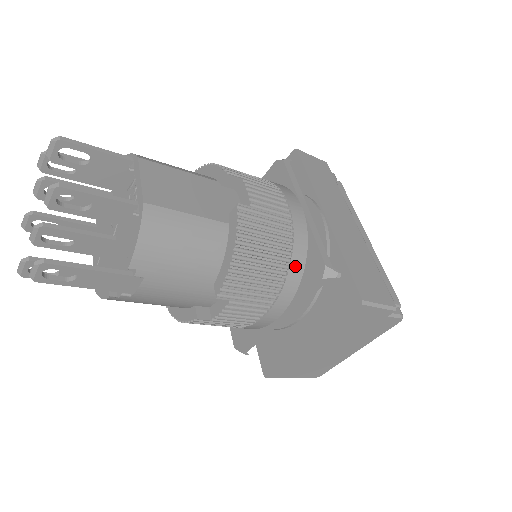
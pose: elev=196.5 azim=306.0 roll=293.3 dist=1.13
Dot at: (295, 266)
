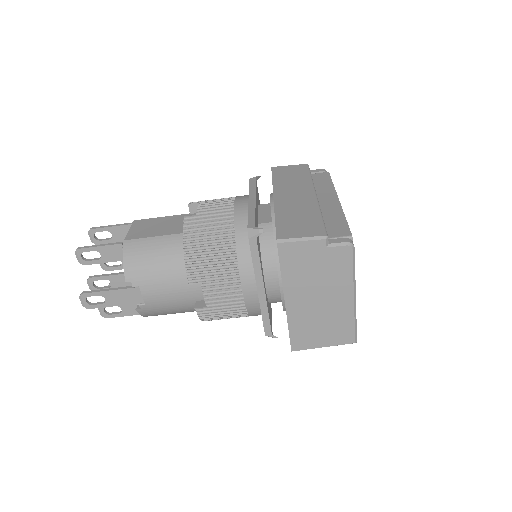
Dot at: (241, 241)
